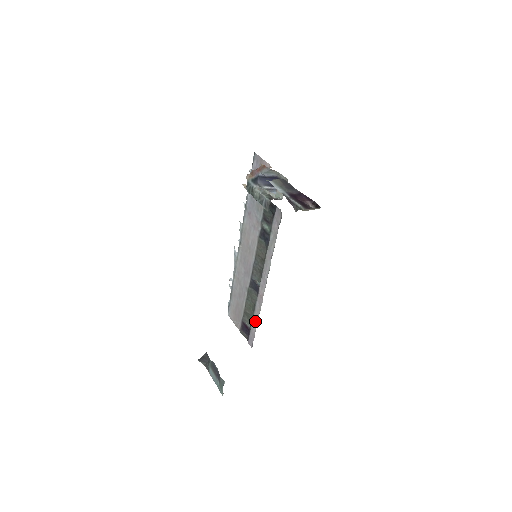
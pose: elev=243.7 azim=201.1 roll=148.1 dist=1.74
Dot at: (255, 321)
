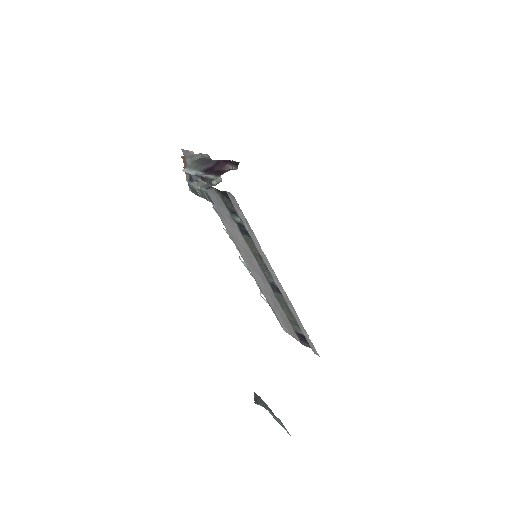
Dot at: (301, 327)
